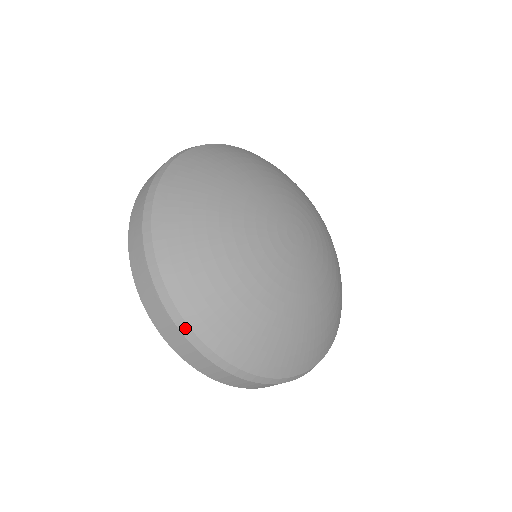
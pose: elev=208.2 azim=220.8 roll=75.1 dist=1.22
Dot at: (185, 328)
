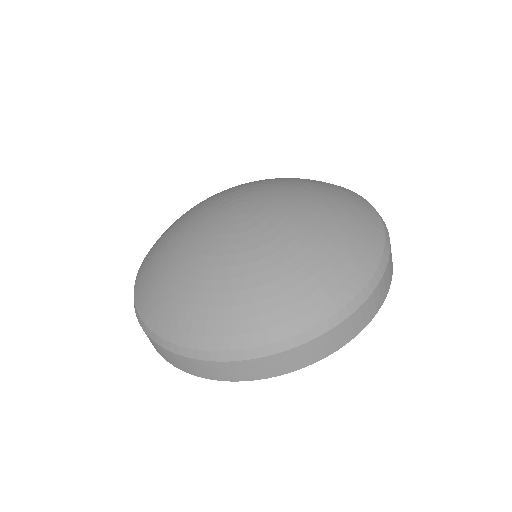
Dot at: (280, 346)
